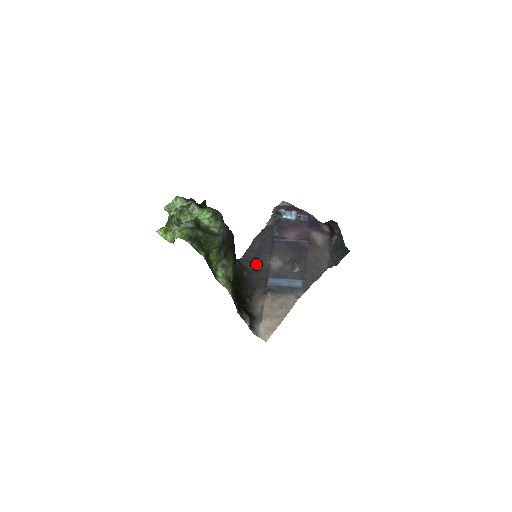
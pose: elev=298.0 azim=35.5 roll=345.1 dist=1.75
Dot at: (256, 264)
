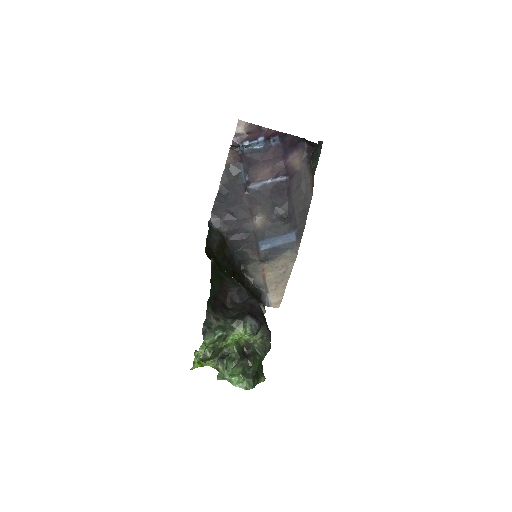
Dot at: (236, 227)
